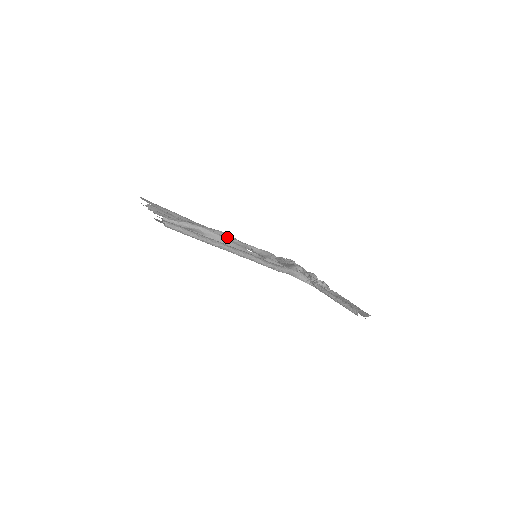
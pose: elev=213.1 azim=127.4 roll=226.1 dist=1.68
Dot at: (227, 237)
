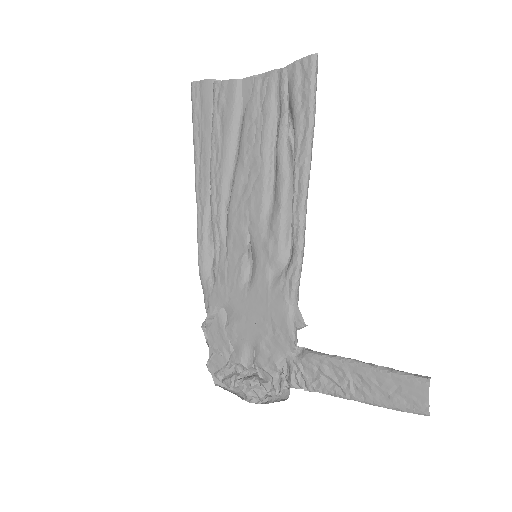
Dot at: (211, 225)
